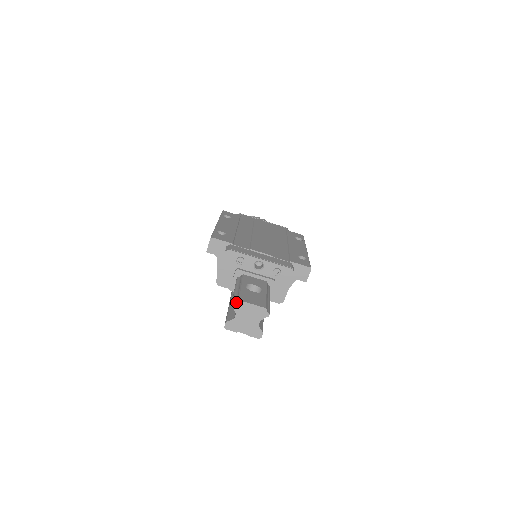
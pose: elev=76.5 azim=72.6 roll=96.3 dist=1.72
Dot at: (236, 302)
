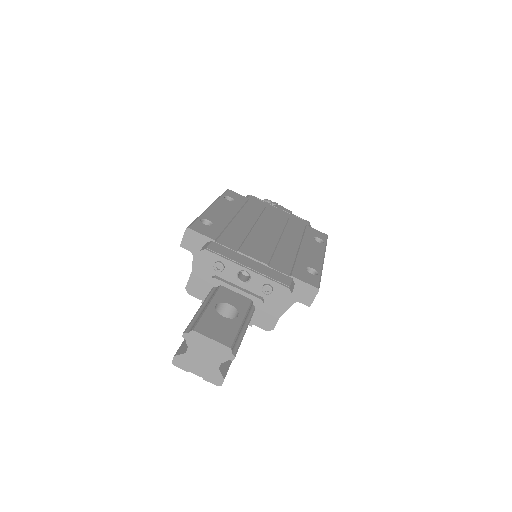
Dot at: (189, 332)
